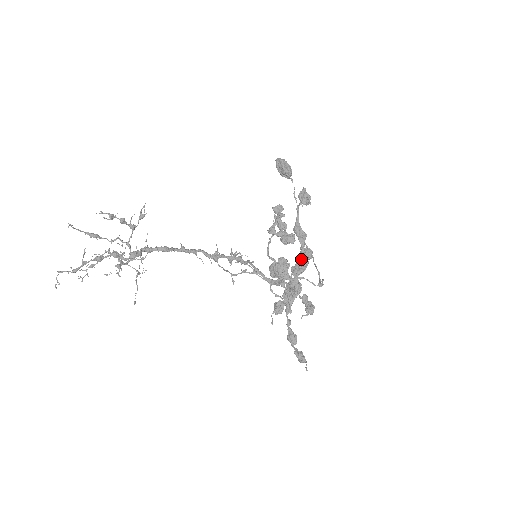
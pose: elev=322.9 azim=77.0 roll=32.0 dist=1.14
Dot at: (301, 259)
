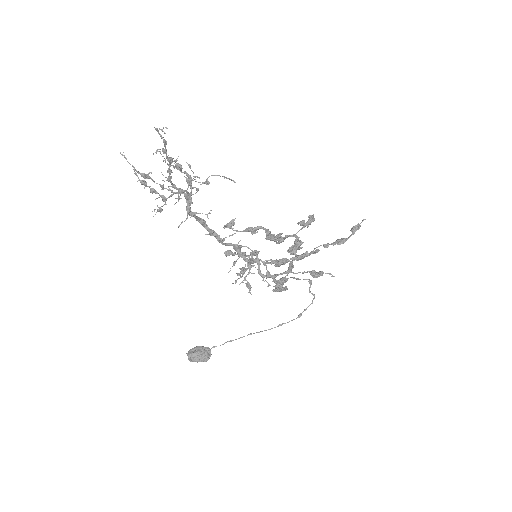
Dot at: (272, 237)
